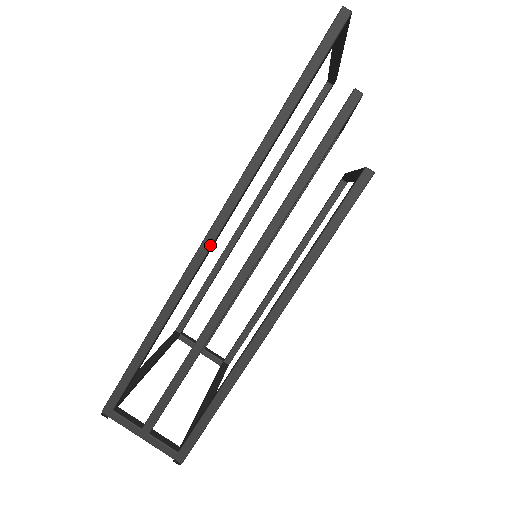
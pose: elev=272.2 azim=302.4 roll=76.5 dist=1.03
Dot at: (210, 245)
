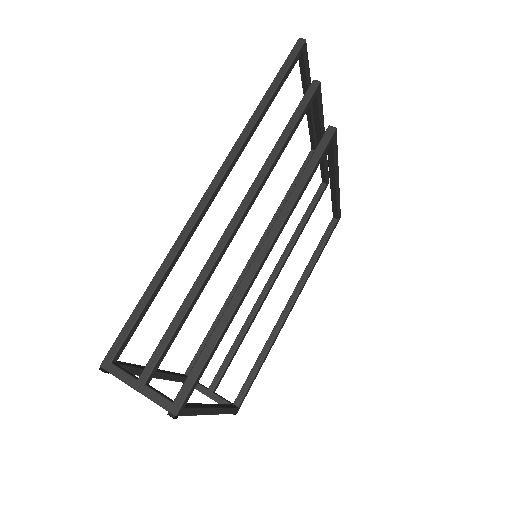
Dot at: (209, 198)
